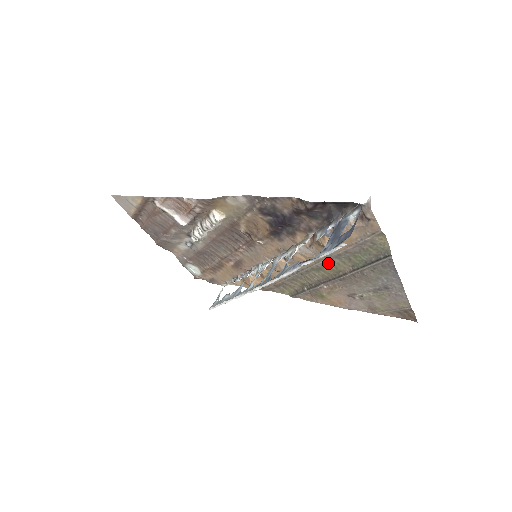
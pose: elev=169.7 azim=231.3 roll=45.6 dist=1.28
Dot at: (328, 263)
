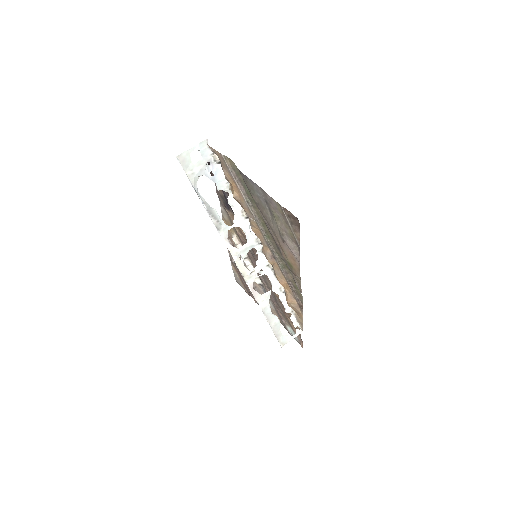
Dot at: (259, 219)
